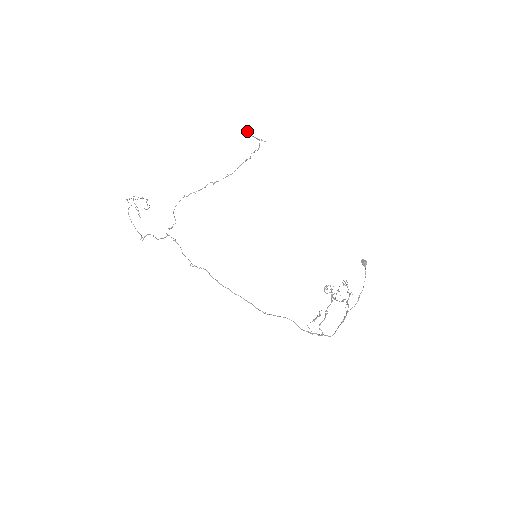
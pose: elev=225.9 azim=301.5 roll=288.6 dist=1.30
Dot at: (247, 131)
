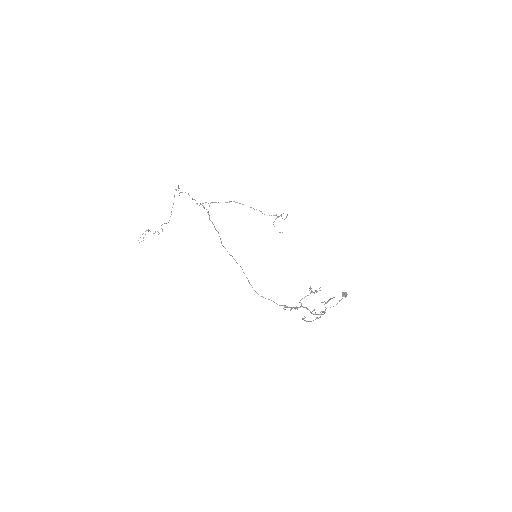
Dot at: (274, 221)
